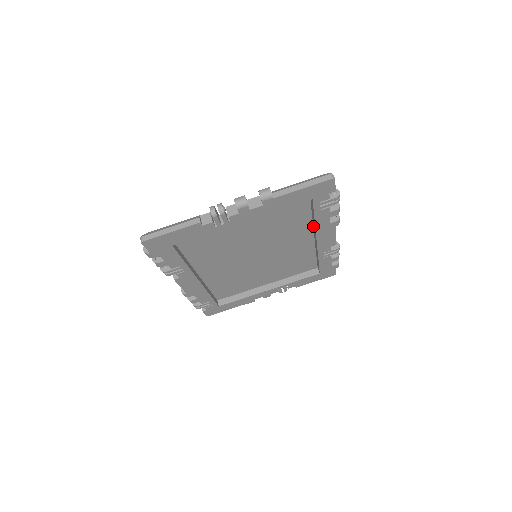
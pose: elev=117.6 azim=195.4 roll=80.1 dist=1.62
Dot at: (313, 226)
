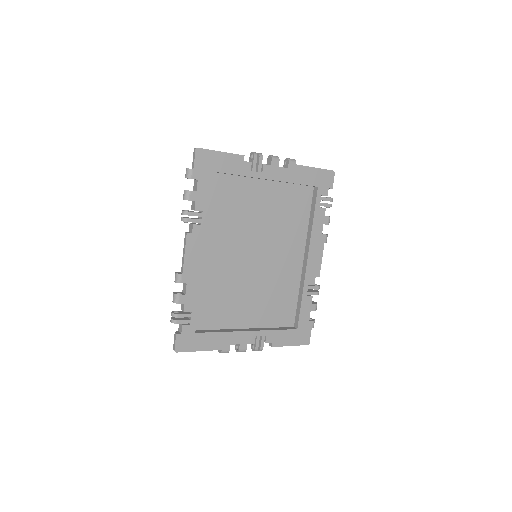
Dot at: (306, 239)
